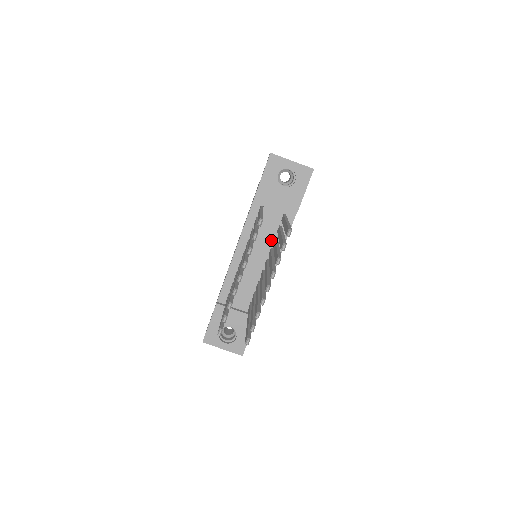
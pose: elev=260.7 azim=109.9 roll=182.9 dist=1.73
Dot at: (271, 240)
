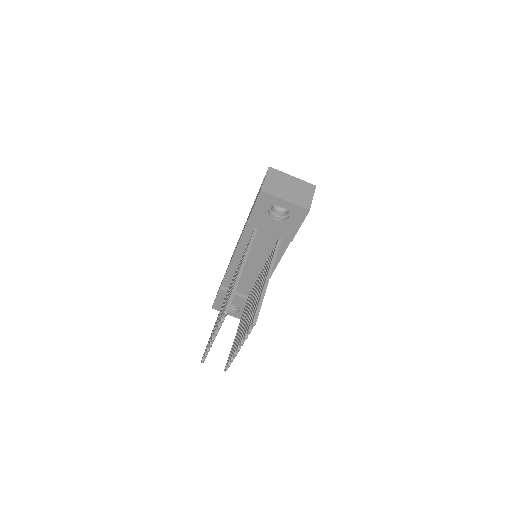
Dot at: (267, 254)
